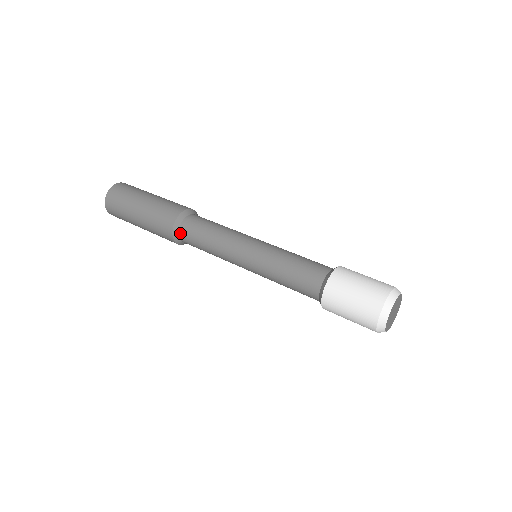
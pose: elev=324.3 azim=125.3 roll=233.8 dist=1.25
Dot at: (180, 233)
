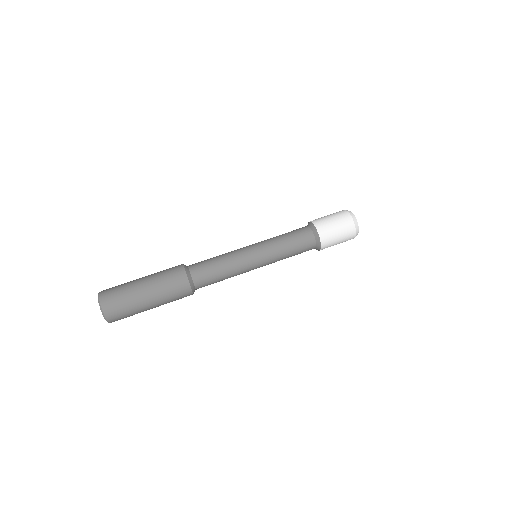
Dot at: occluded
